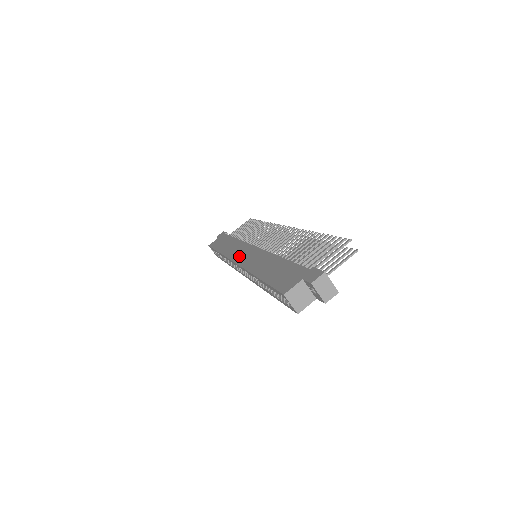
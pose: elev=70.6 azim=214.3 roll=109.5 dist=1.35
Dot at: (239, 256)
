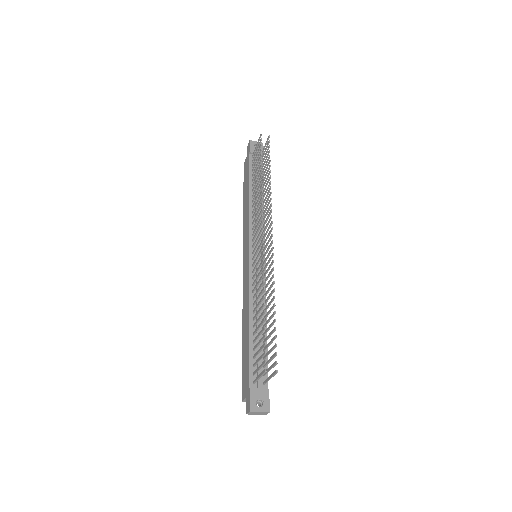
Dot at: (244, 257)
